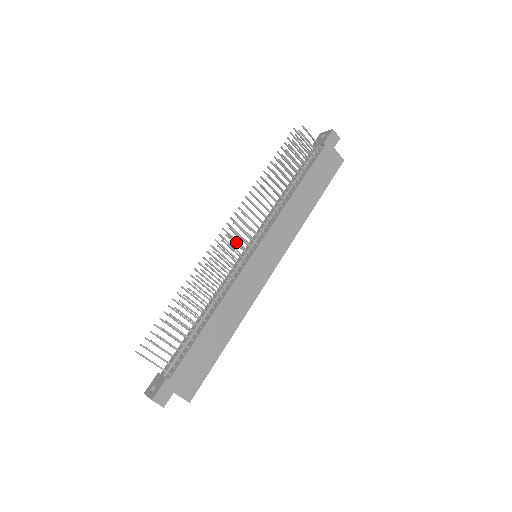
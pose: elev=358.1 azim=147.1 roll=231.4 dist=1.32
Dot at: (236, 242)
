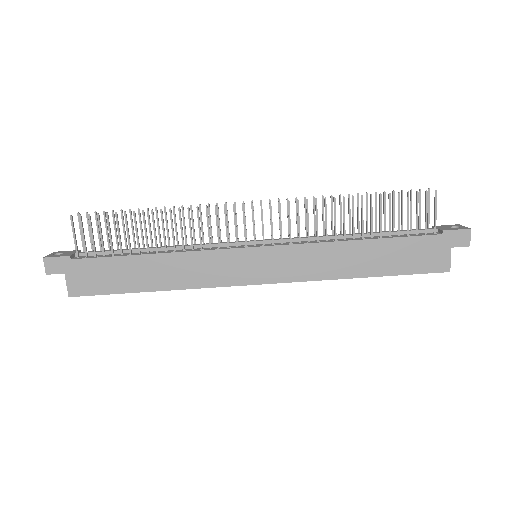
Dot at: occluded
